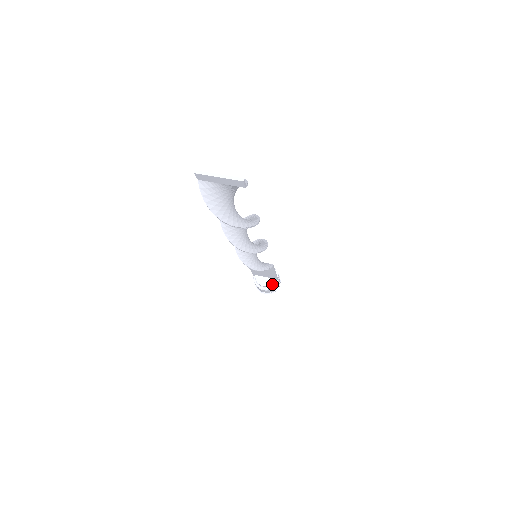
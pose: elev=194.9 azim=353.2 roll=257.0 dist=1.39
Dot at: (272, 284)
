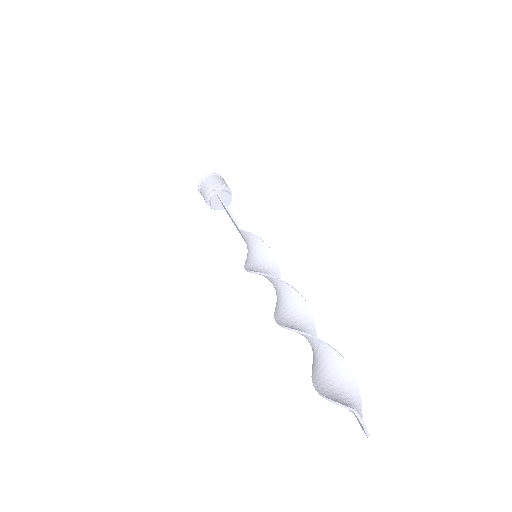
Dot at: (218, 208)
